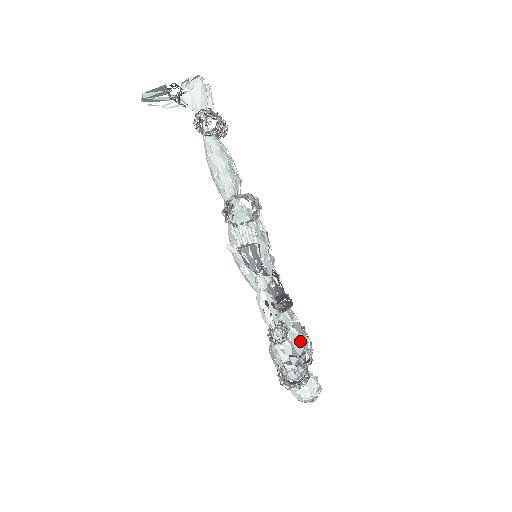
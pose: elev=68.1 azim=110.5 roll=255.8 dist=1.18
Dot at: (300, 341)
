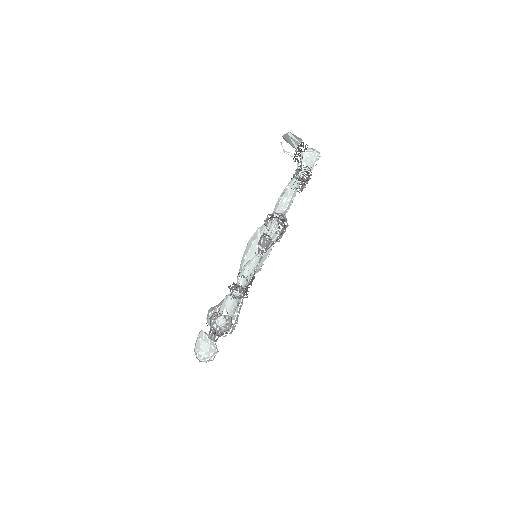
Dot at: occluded
